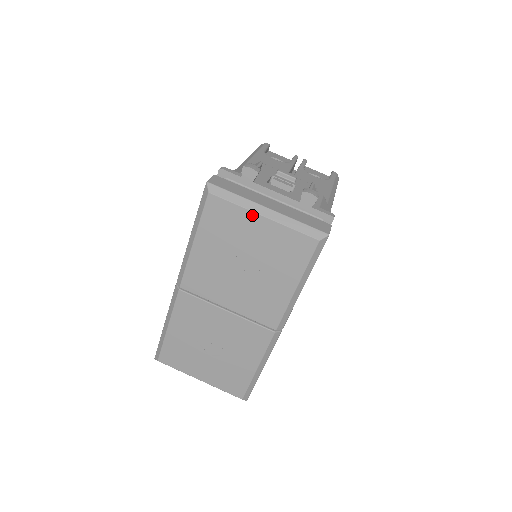
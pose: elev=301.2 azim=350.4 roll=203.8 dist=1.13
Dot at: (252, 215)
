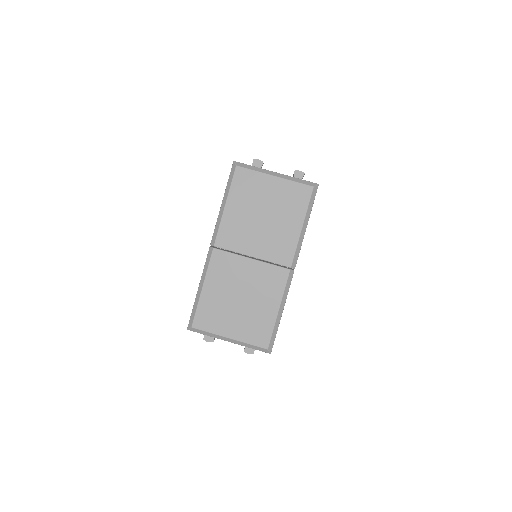
Dot at: (267, 177)
